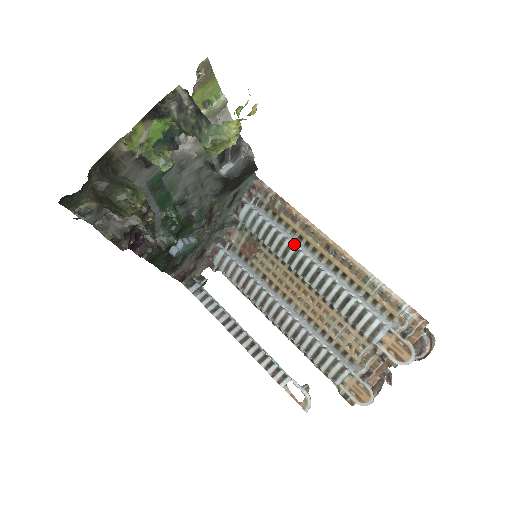
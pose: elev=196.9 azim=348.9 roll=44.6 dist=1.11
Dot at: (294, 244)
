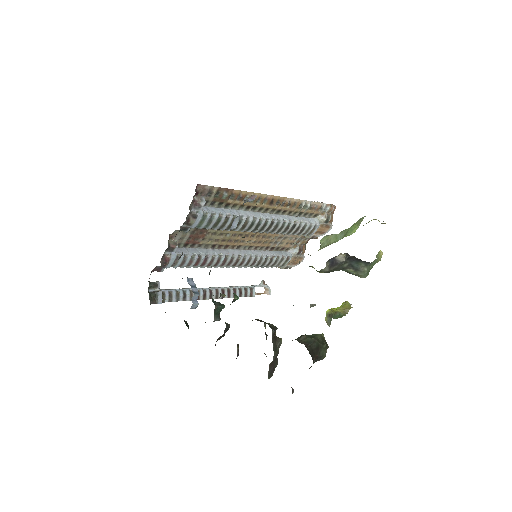
Dot at: (249, 217)
